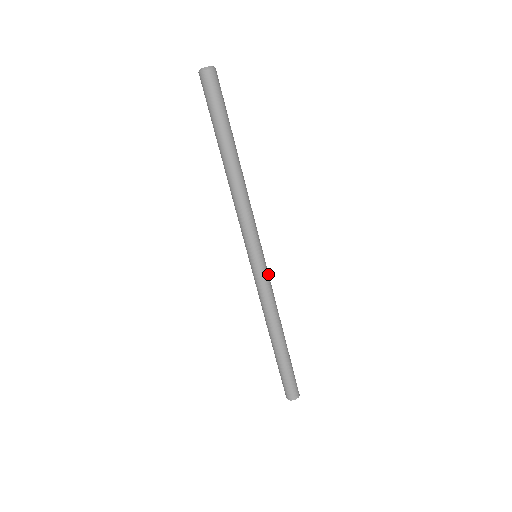
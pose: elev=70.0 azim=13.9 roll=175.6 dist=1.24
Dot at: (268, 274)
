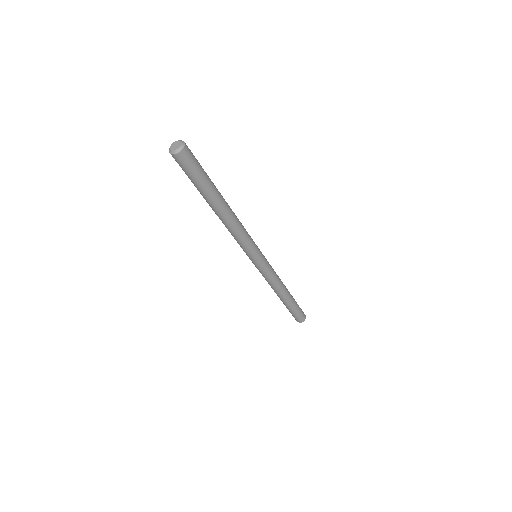
Dot at: (268, 263)
